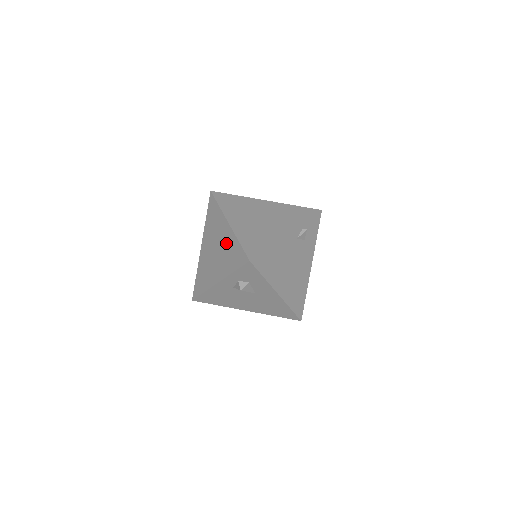
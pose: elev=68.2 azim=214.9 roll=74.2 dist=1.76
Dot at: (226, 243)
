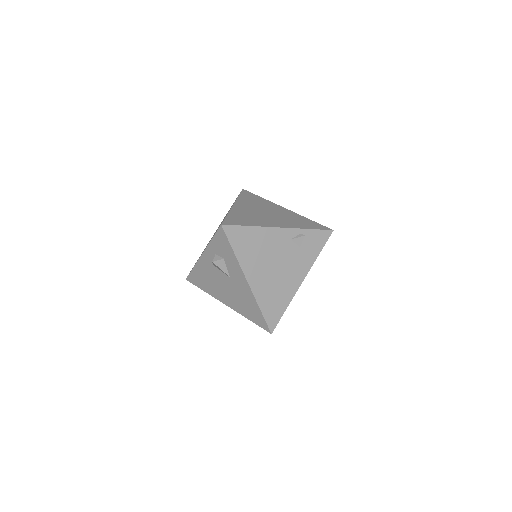
Dot at: occluded
